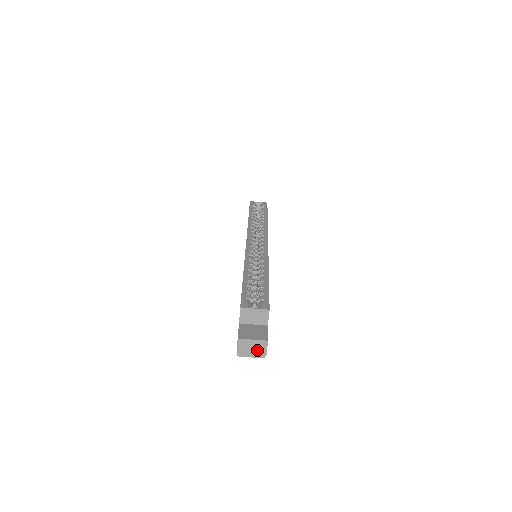
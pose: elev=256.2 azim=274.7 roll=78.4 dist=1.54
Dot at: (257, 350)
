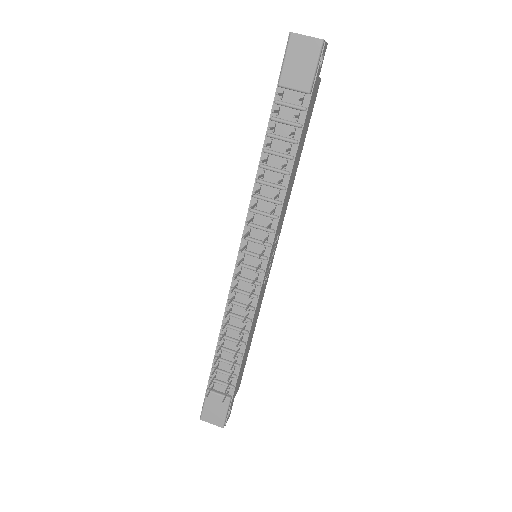
Dot at: occluded
